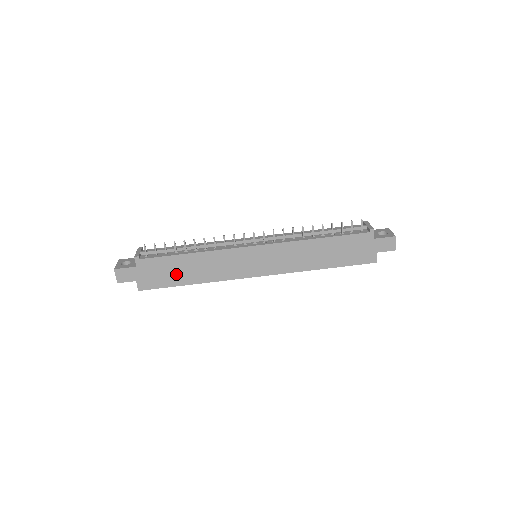
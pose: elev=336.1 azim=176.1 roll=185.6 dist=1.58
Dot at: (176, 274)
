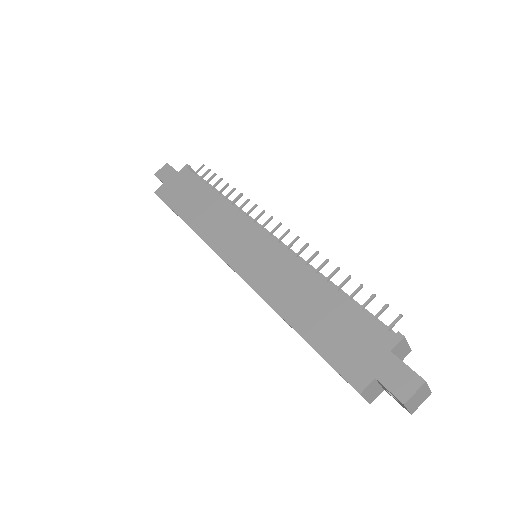
Dot at: (188, 202)
